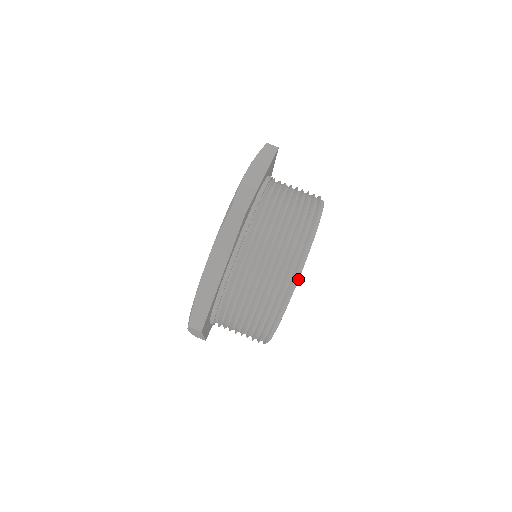
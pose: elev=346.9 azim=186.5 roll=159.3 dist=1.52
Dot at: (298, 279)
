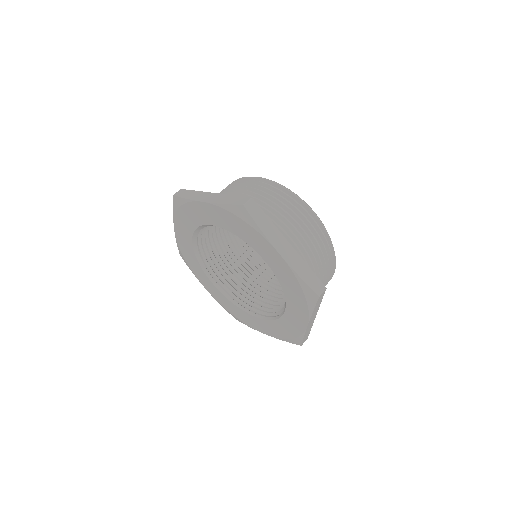
Dot at: occluded
